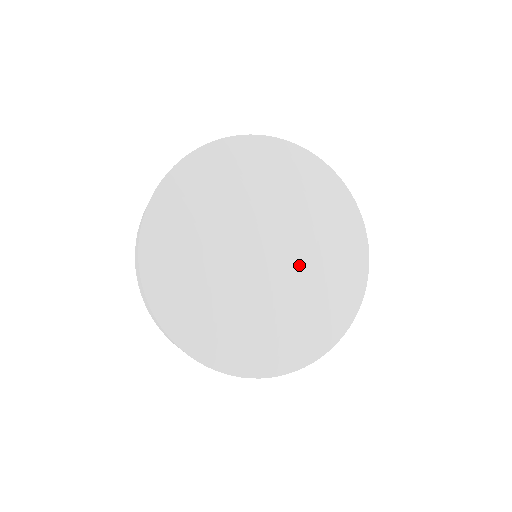
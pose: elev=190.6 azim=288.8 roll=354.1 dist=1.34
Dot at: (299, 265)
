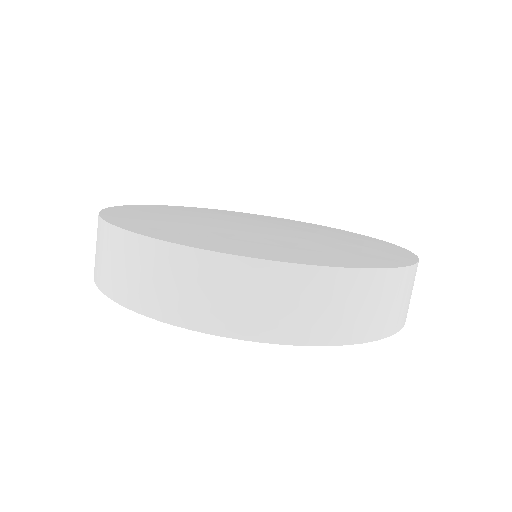
Dot at: occluded
